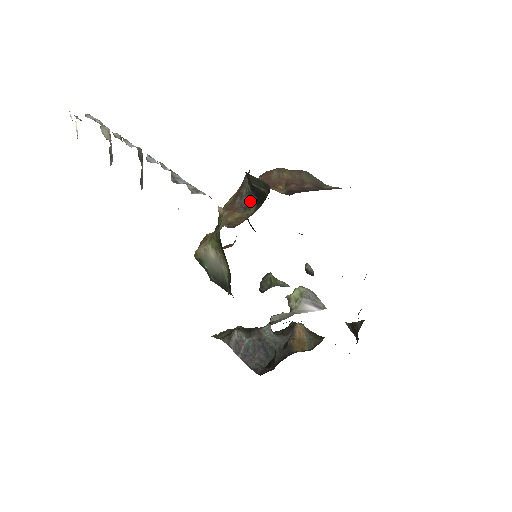
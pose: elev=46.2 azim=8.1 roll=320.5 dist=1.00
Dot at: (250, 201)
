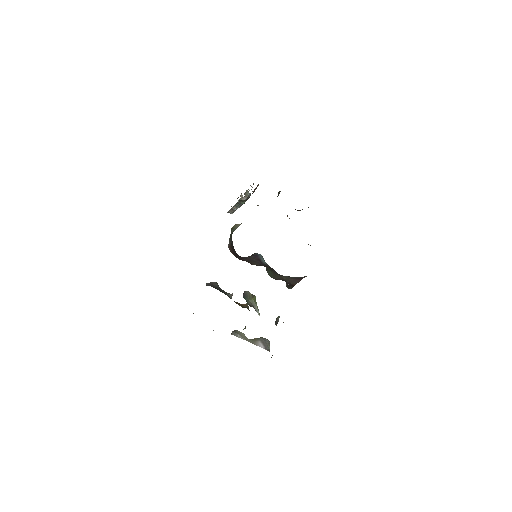
Dot at: occluded
